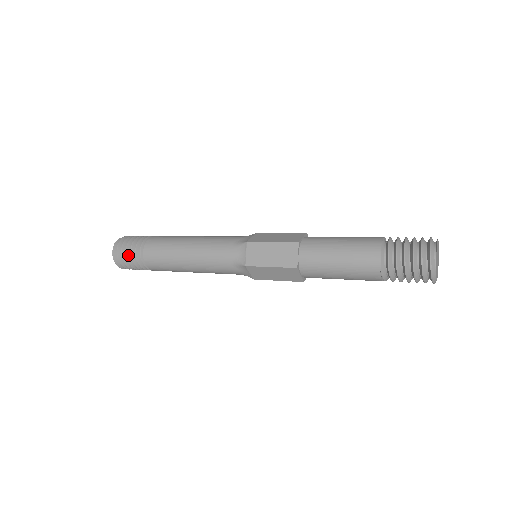
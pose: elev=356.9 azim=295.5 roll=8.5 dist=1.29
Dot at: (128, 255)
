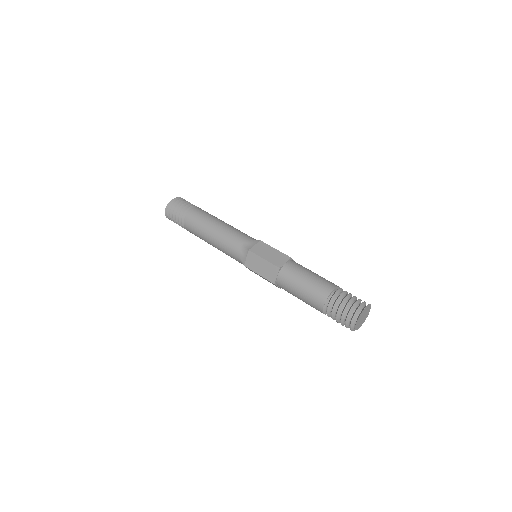
Dot at: occluded
